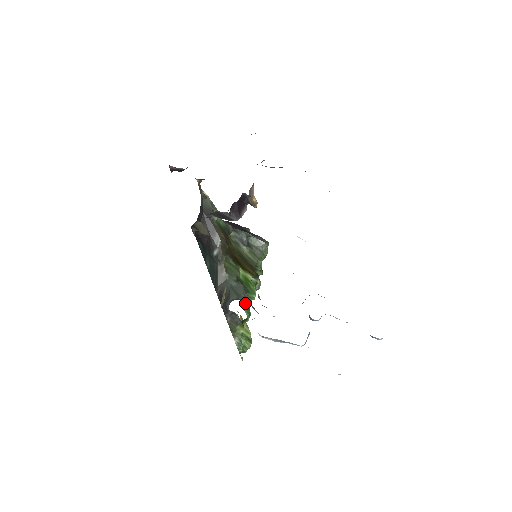
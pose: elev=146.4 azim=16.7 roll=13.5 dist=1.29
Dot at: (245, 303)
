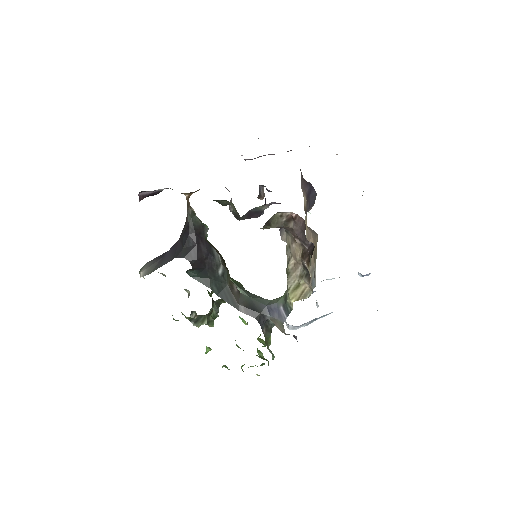
Dot at: occluded
